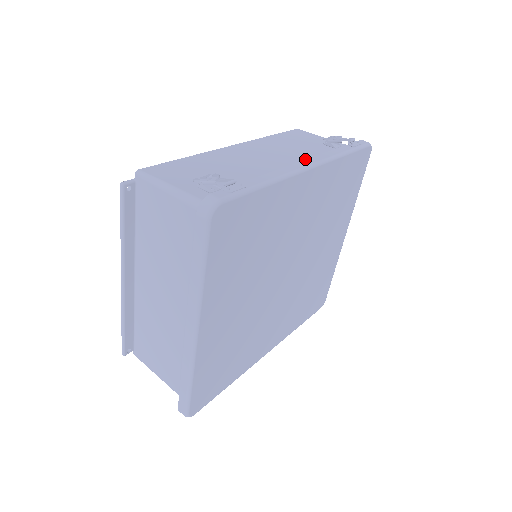
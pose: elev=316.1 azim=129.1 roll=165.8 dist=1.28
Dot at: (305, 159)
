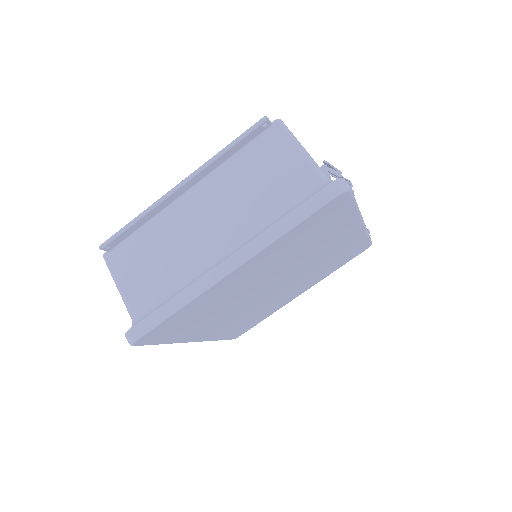
Dot at: occluded
